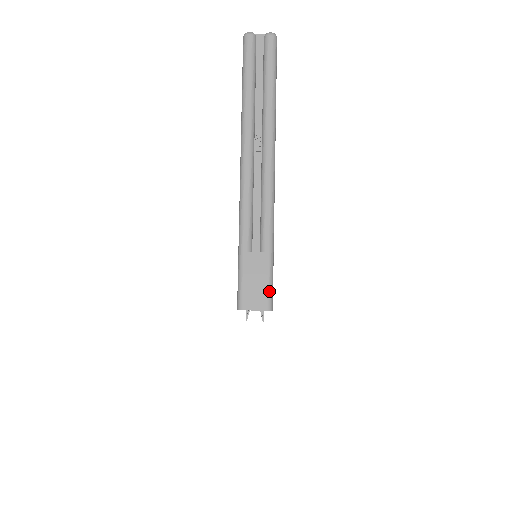
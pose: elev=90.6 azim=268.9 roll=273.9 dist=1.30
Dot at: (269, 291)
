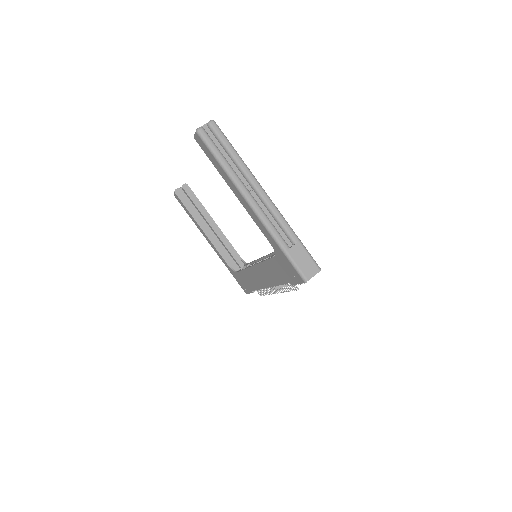
Dot at: (313, 261)
